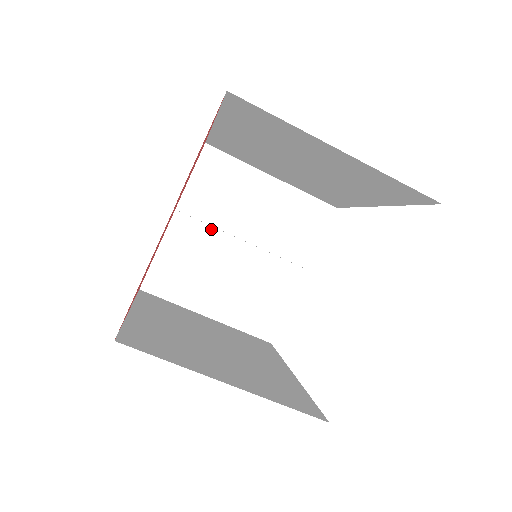
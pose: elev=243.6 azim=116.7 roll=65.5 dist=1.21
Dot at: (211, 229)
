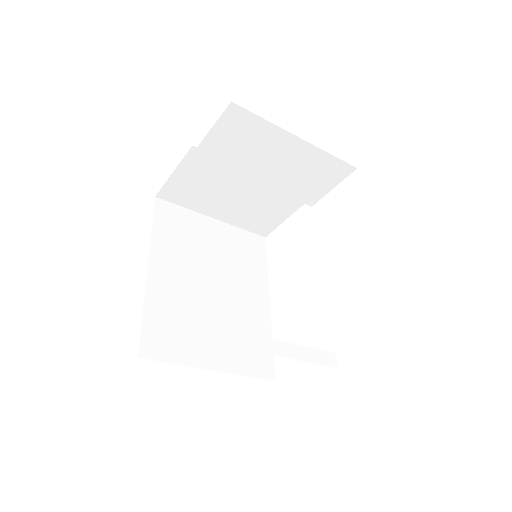
Dot at: occluded
